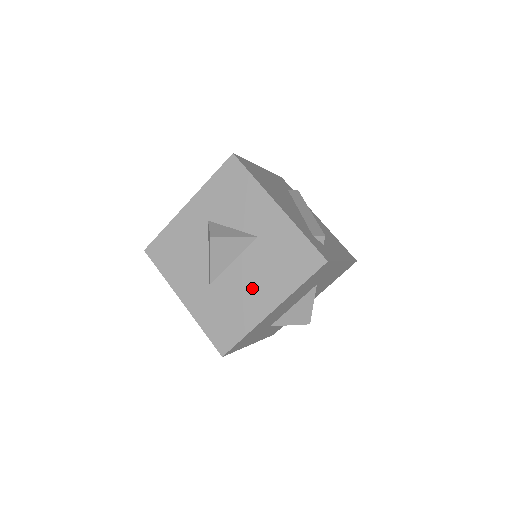
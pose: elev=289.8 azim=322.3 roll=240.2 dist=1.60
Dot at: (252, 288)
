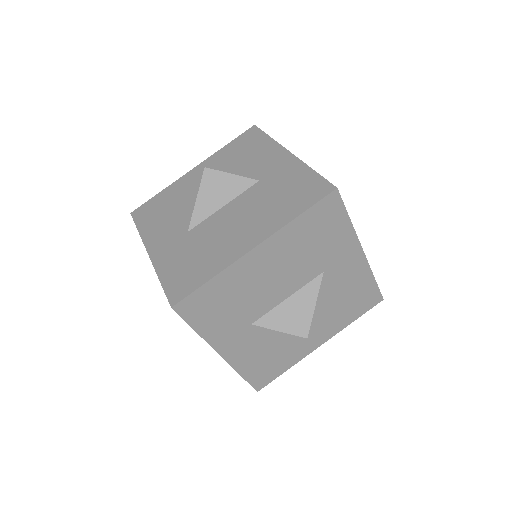
Dot at: (237, 227)
